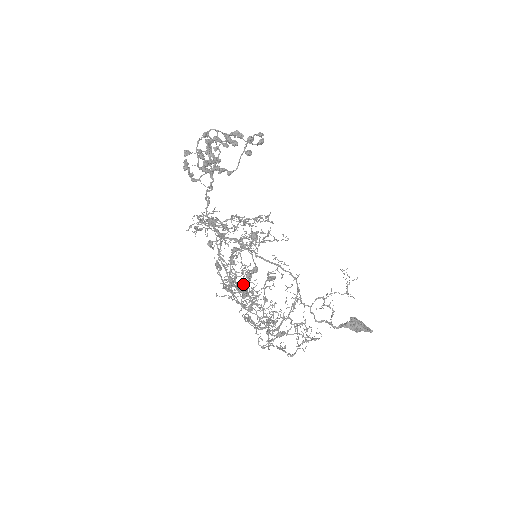
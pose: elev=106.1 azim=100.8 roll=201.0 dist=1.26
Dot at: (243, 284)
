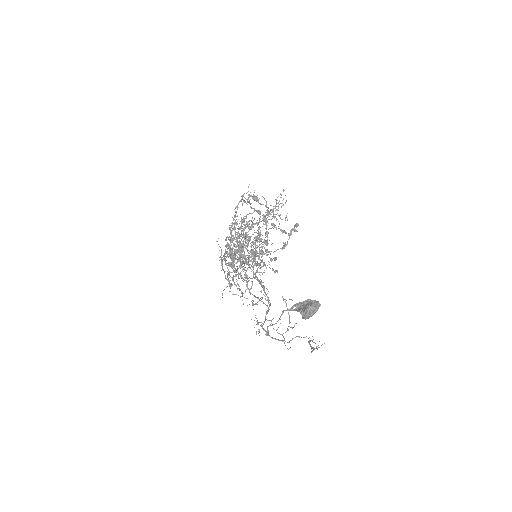
Dot at: occluded
